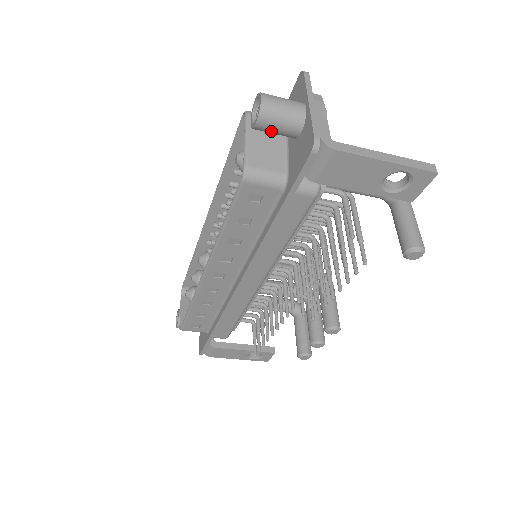
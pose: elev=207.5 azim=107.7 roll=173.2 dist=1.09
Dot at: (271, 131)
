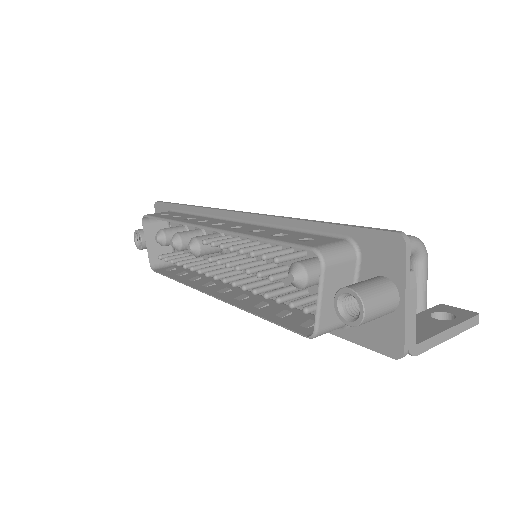
Dot at: occluded
